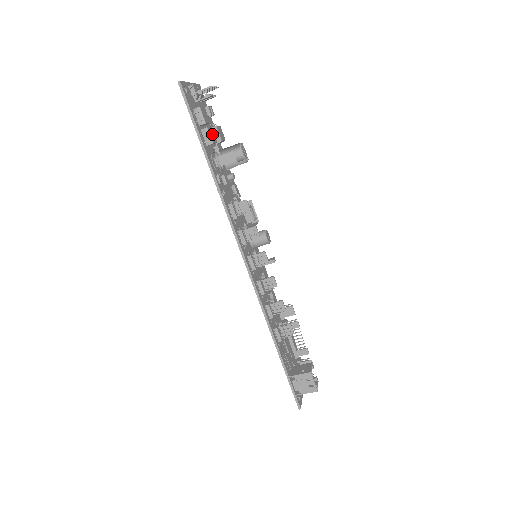
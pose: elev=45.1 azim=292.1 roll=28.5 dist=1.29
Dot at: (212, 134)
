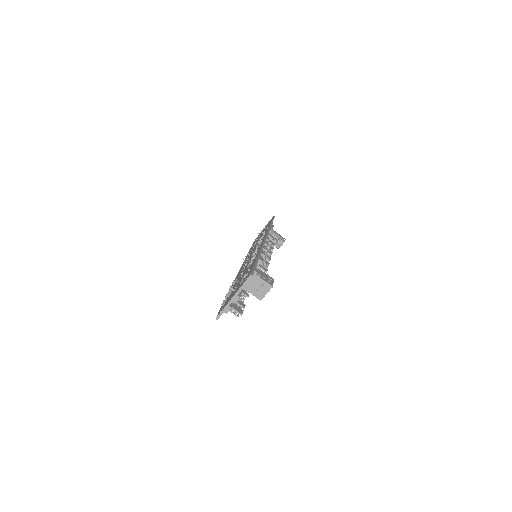
Dot at: occluded
